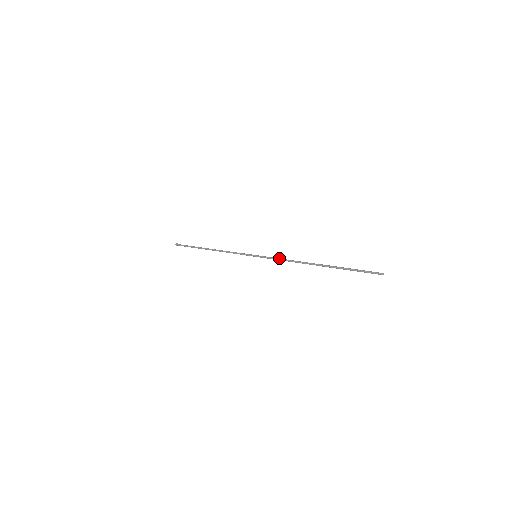
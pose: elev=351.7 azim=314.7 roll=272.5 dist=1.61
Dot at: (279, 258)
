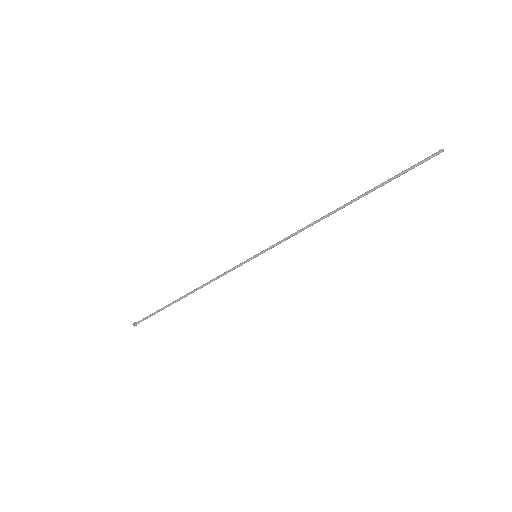
Dot at: (292, 236)
